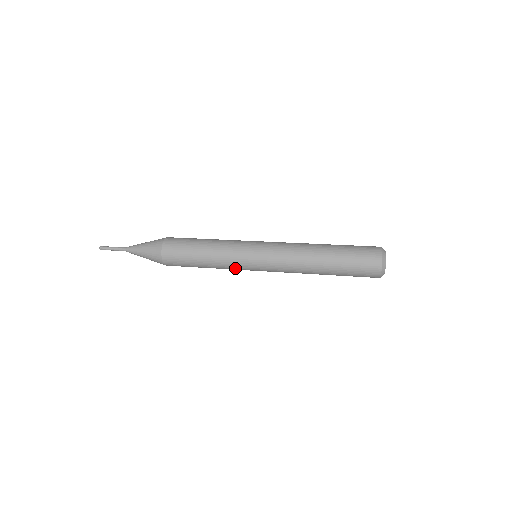
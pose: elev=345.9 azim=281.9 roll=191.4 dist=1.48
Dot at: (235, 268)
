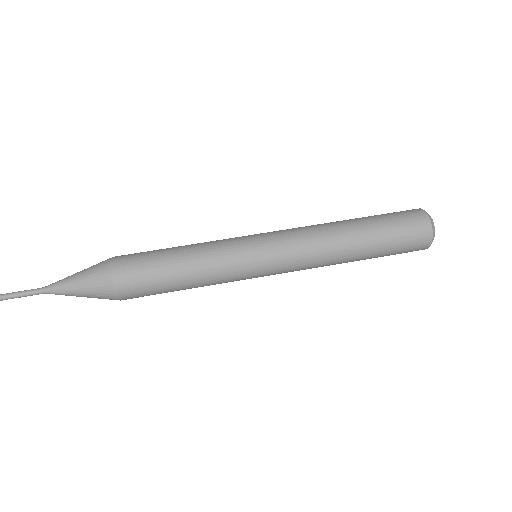
Dot at: (232, 280)
